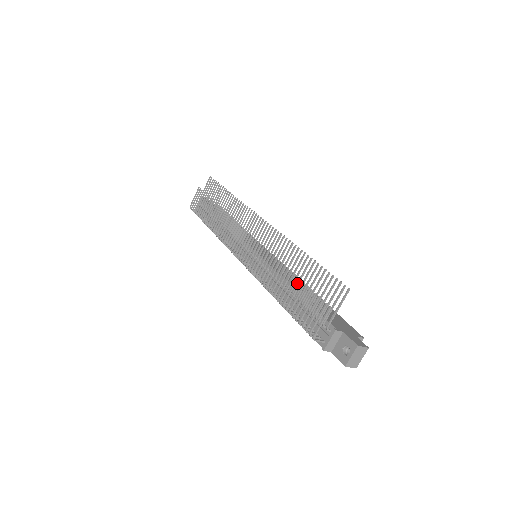
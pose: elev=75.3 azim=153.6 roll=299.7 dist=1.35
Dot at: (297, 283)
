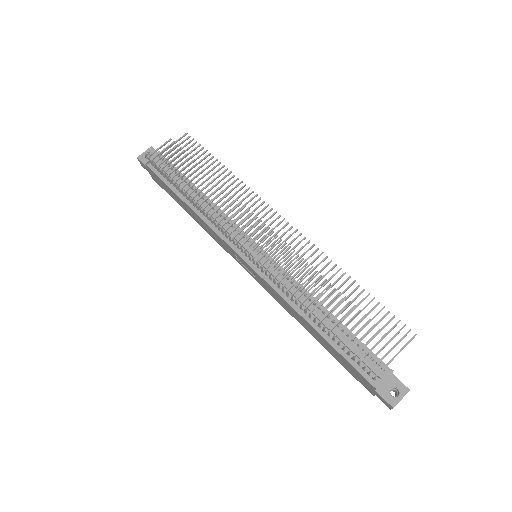
Dot at: (344, 309)
